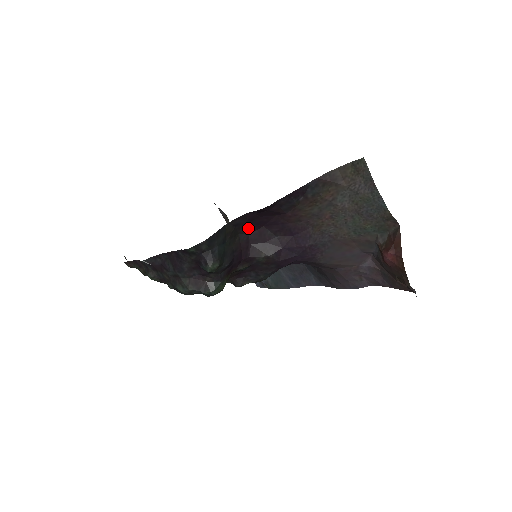
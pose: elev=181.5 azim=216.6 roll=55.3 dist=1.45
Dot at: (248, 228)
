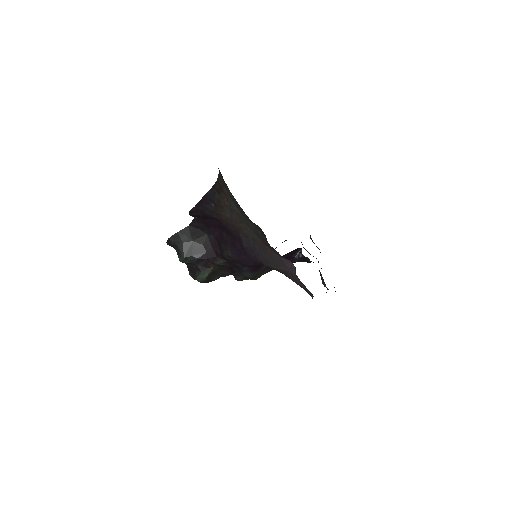
Dot at: (210, 230)
